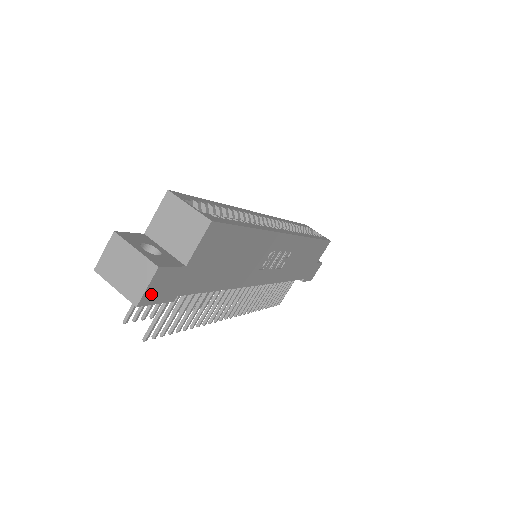
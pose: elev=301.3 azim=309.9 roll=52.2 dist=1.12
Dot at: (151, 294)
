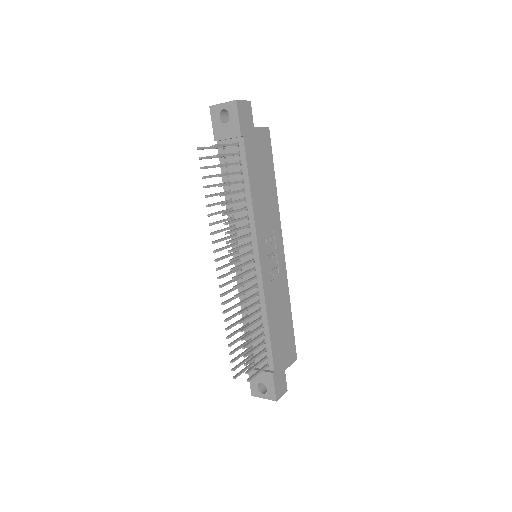
Dot at: (241, 108)
